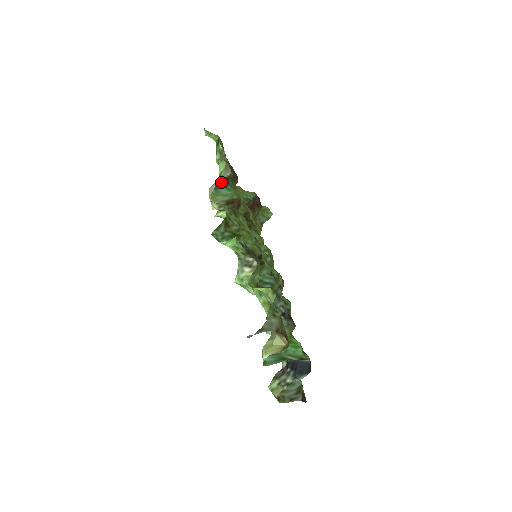
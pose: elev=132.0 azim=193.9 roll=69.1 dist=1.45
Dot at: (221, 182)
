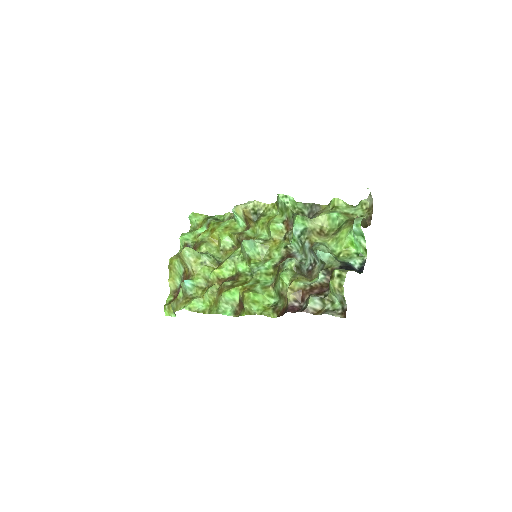
Dot at: occluded
